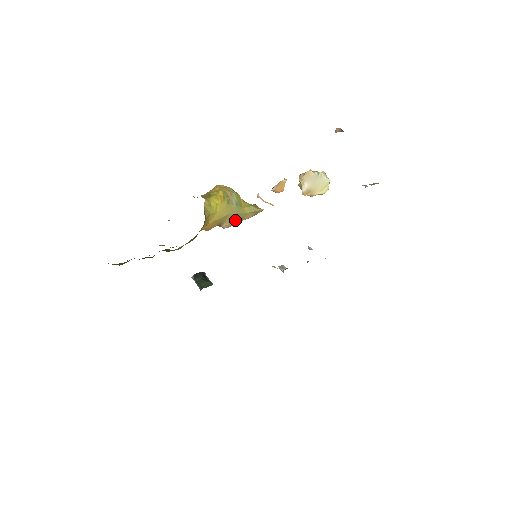
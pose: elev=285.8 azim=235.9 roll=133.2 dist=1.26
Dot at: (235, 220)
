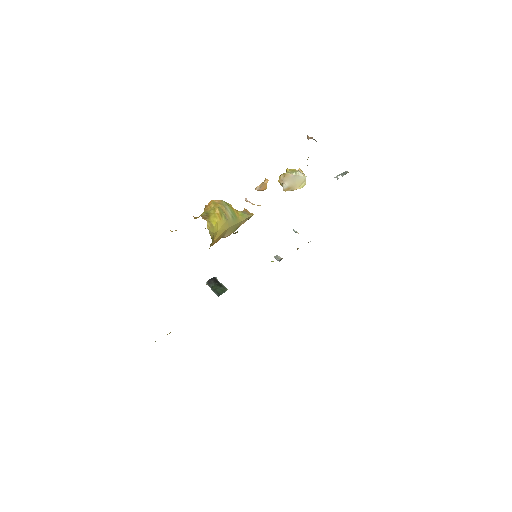
Dot at: (233, 230)
